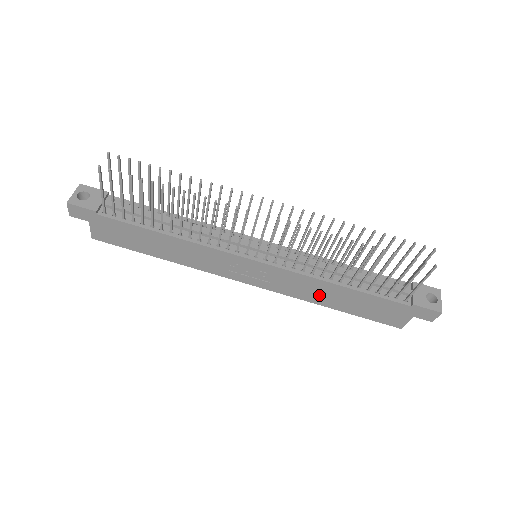
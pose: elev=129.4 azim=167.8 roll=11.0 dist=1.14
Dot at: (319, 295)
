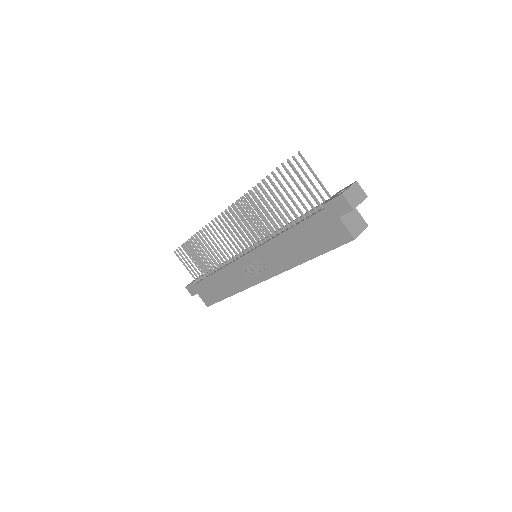
Dot at: (289, 254)
